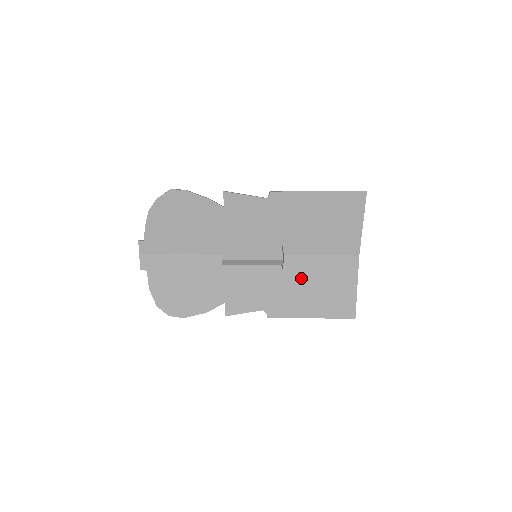
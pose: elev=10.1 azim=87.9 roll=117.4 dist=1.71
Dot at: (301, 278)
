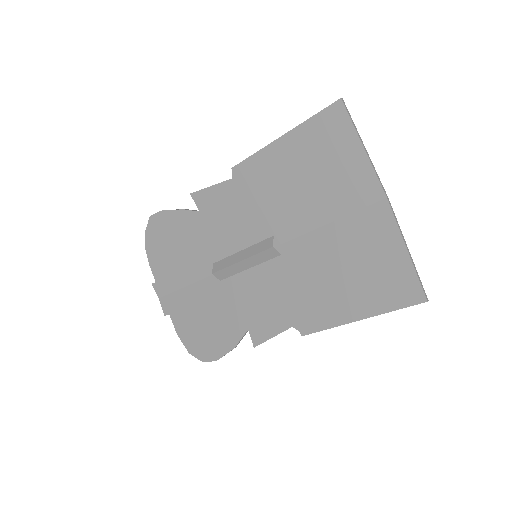
Dot at: (321, 265)
